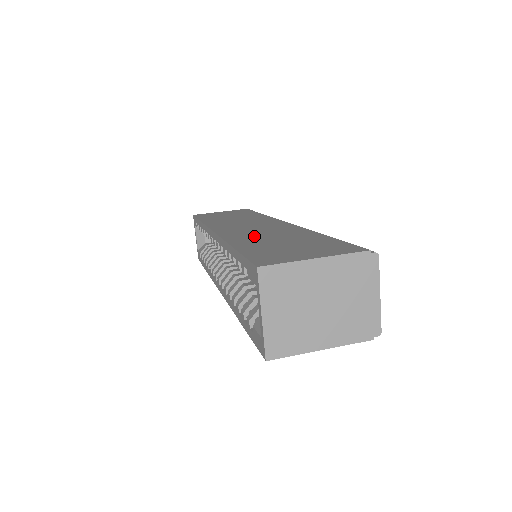
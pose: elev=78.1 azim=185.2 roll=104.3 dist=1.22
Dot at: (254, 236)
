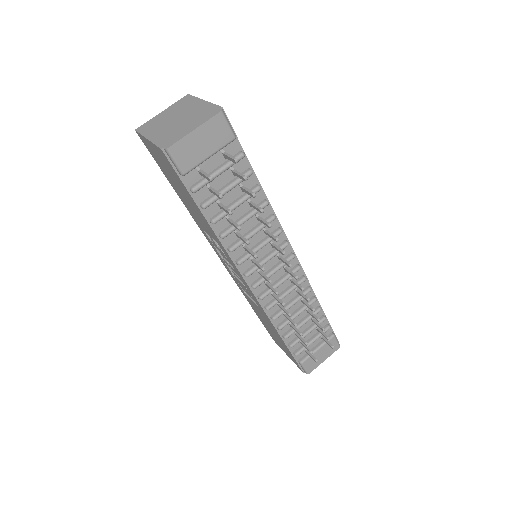
Dot at: occluded
